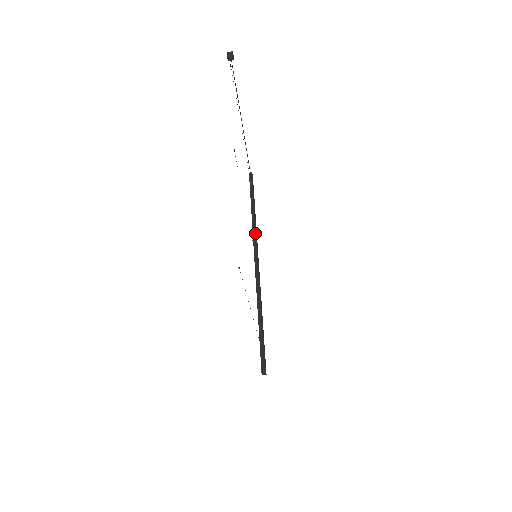
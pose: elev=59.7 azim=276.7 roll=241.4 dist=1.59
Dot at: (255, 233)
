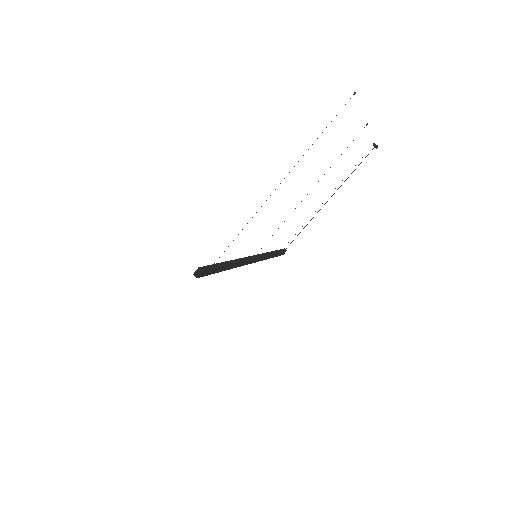
Dot at: (265, 255)
